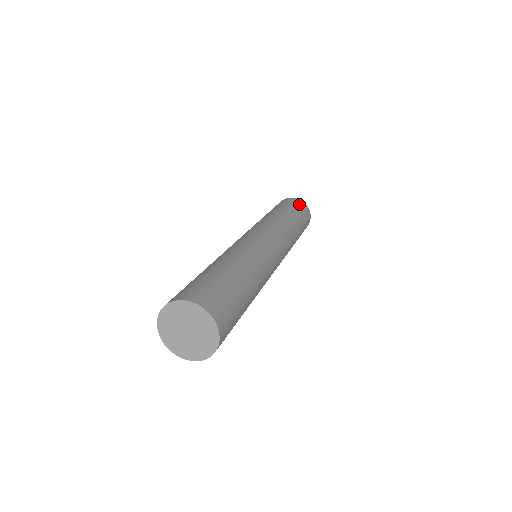
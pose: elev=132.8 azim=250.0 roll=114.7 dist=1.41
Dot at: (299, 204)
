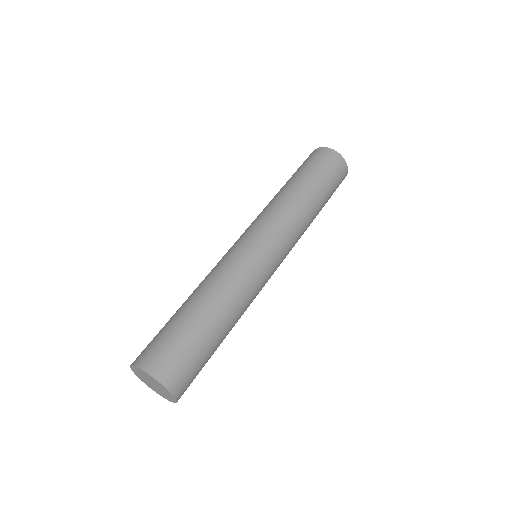
Dot at: (338, 169)
